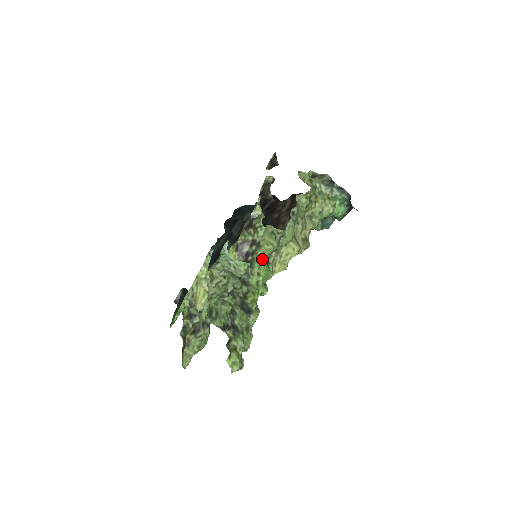
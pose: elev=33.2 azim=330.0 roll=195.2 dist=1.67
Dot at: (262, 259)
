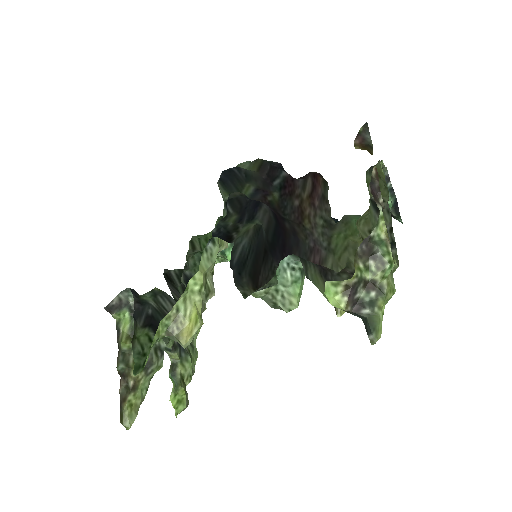
Dot at: (382, 315)
